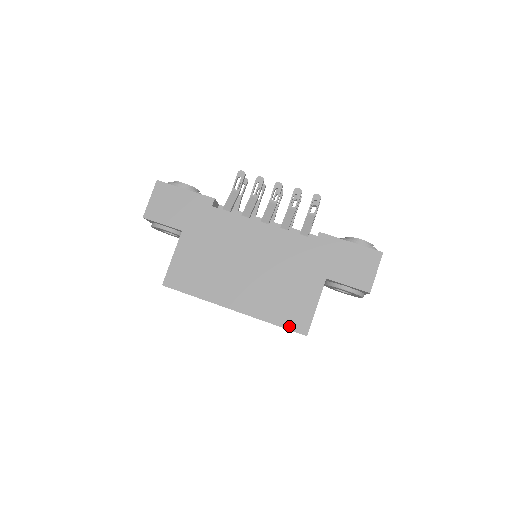
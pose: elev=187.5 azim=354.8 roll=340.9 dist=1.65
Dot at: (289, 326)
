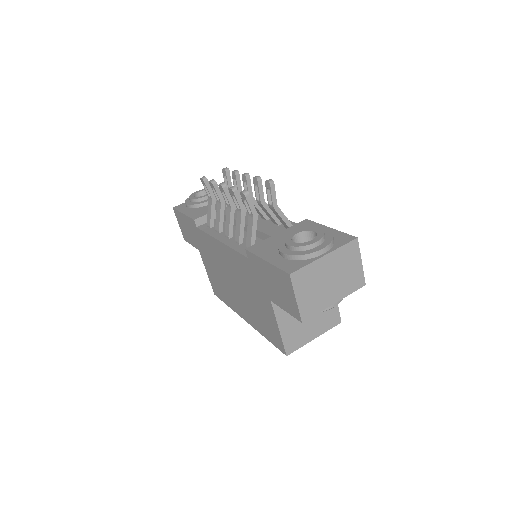
Dot at: (274, 343)
